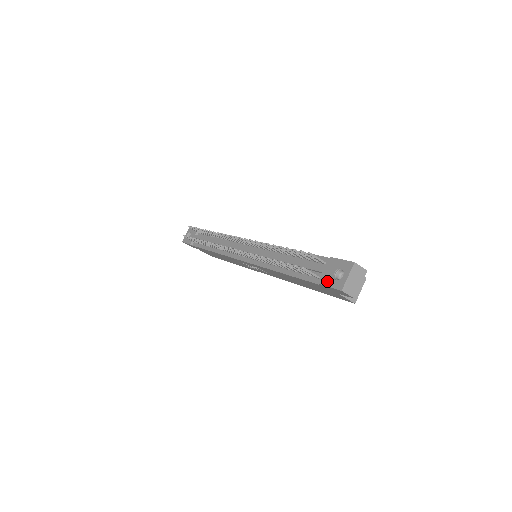
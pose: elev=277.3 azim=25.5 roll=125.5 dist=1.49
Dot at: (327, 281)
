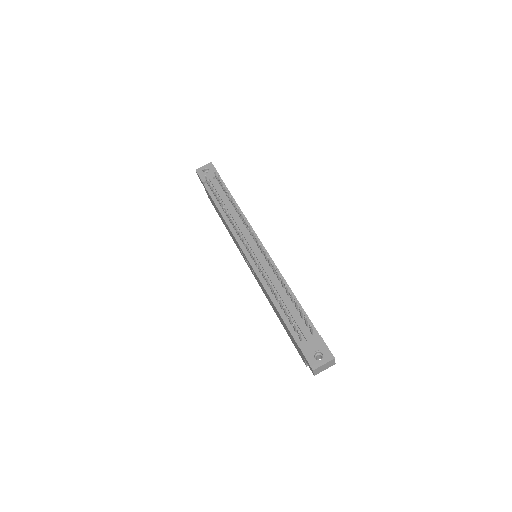
Dot at: (307, 352)
